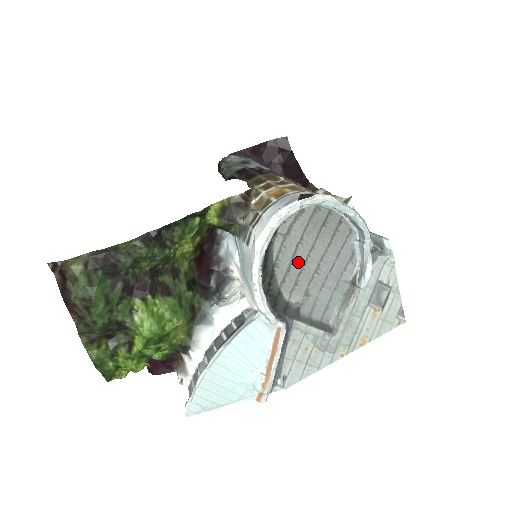
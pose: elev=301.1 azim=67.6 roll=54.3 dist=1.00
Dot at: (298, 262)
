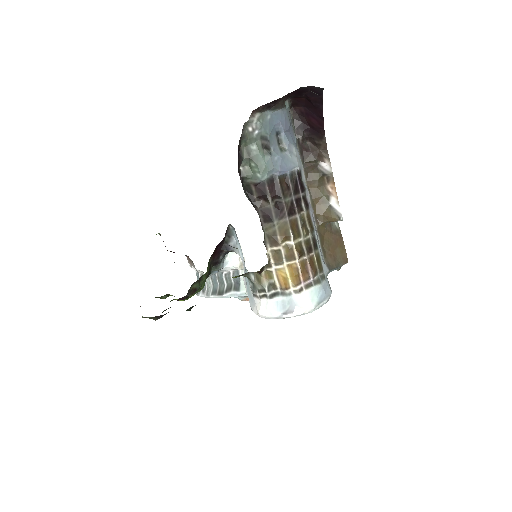
Dot at: occluded
